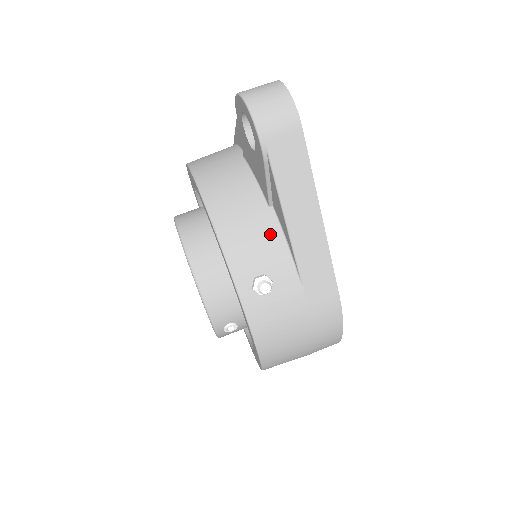
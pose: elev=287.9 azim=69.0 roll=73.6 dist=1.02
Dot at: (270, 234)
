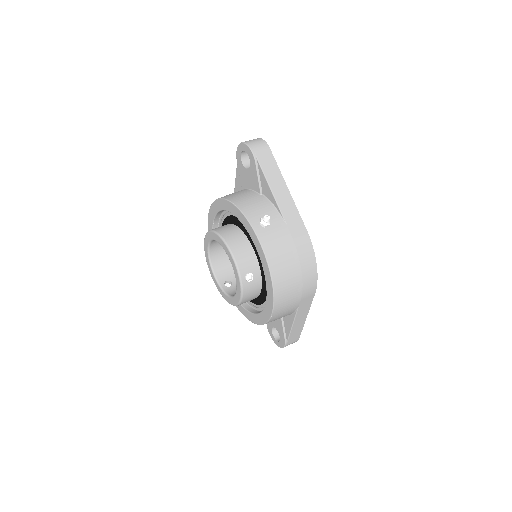
Dot at: (264, 203)
